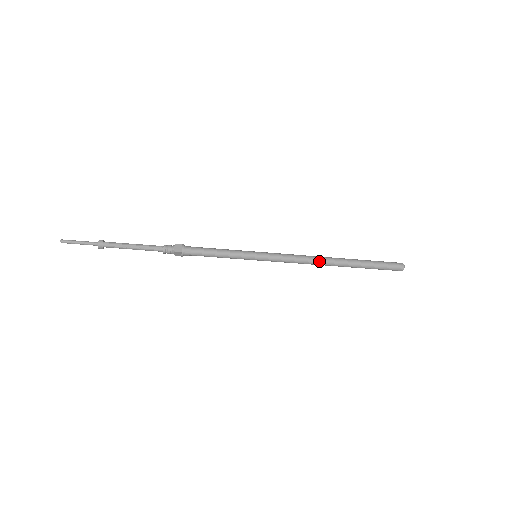
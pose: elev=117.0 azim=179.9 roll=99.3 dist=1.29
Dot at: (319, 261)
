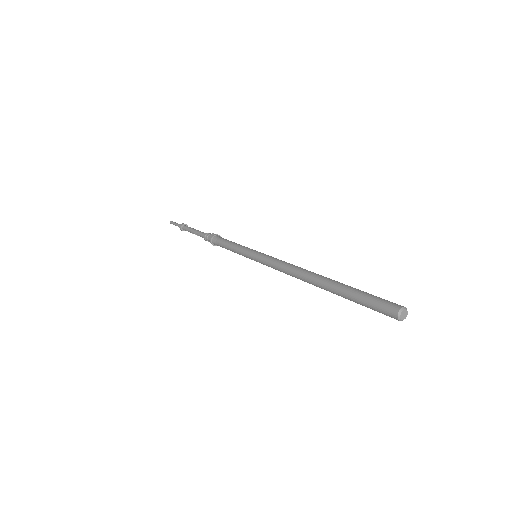
Dot at: (299, 274)
